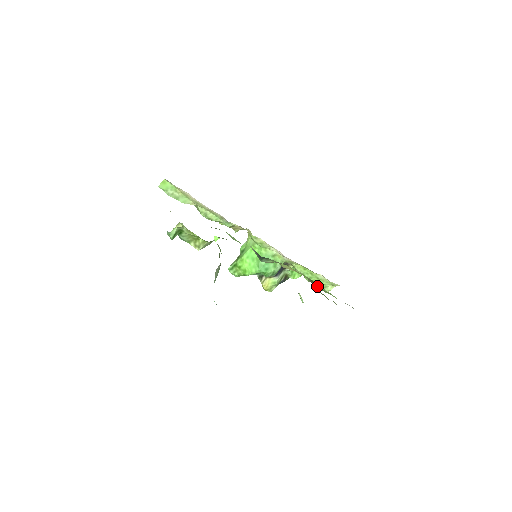
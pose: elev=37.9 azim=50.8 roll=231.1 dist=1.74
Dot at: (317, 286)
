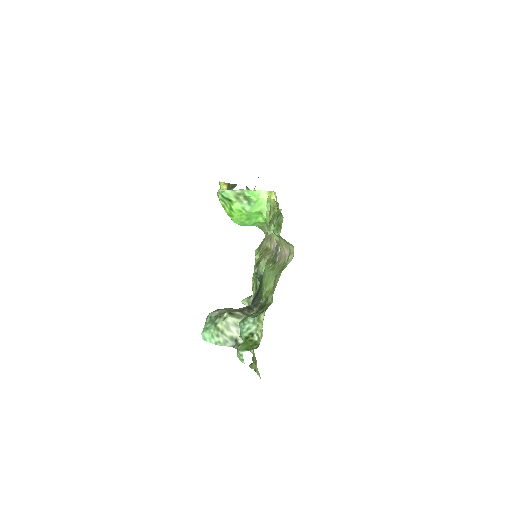
Dot at: occluded
